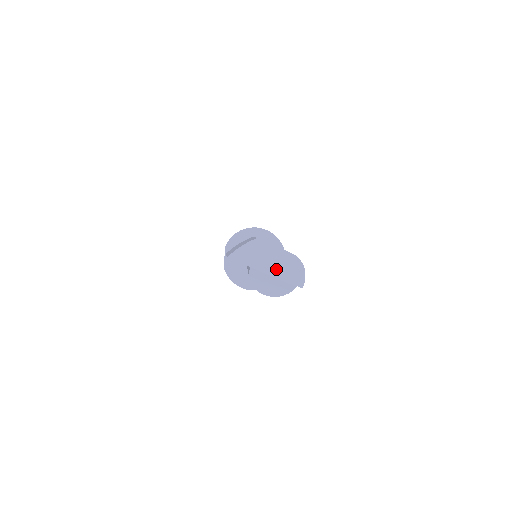
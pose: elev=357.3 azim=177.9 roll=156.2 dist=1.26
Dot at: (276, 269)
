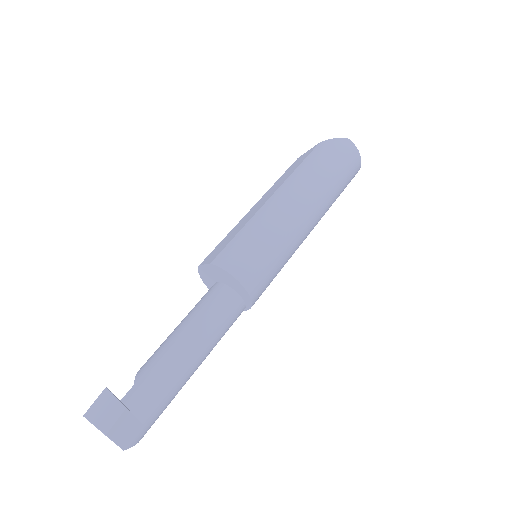
Dot at: occluded
